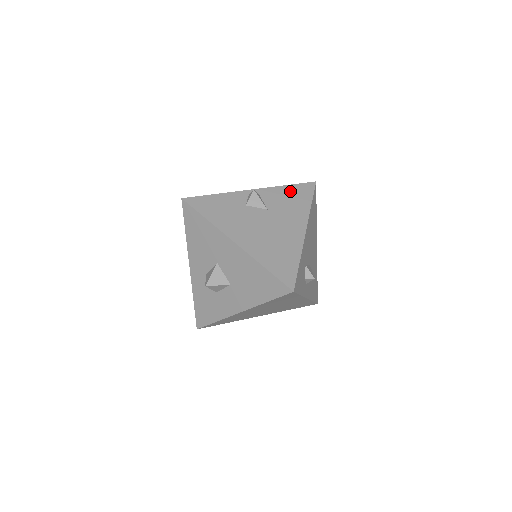
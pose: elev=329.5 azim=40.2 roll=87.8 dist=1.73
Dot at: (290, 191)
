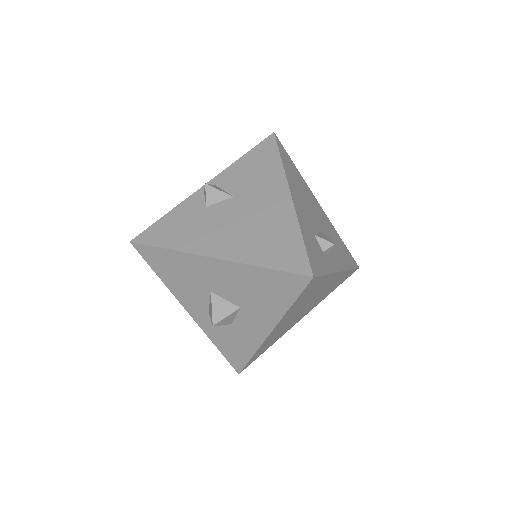
Dot at: (249, 160)
